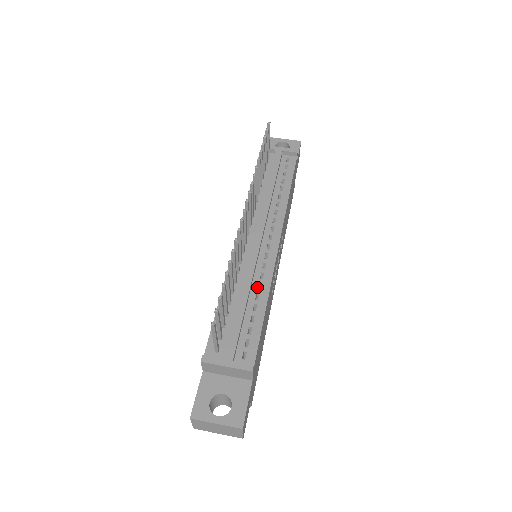
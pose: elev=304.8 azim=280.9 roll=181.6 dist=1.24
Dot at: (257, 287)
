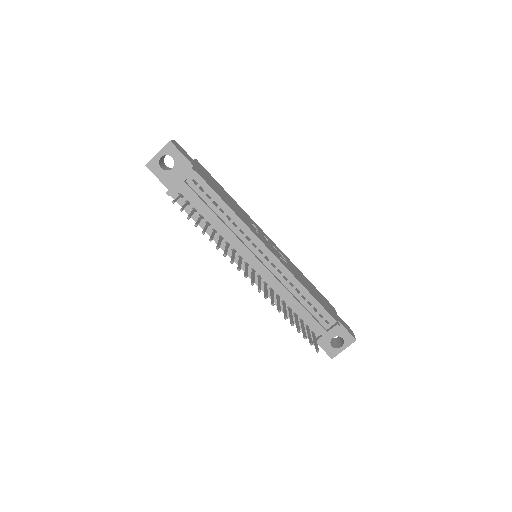
Dot at: (291, 287)
